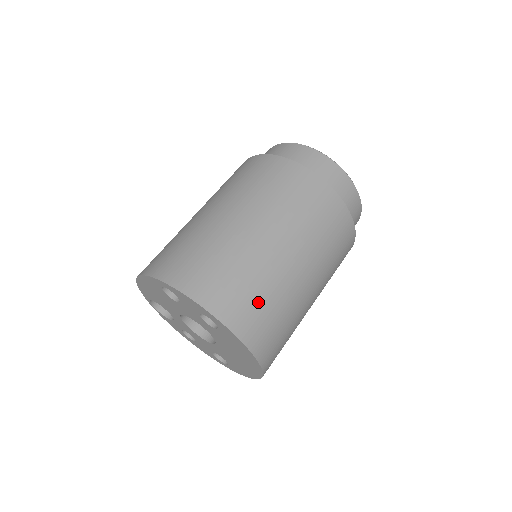
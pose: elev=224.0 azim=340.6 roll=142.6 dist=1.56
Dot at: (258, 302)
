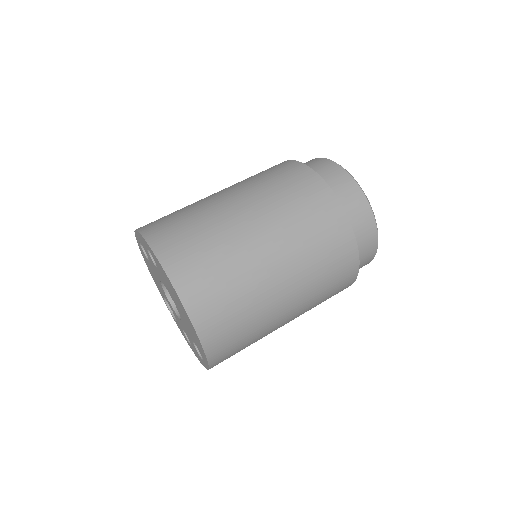
Dot at: (188, 232)
